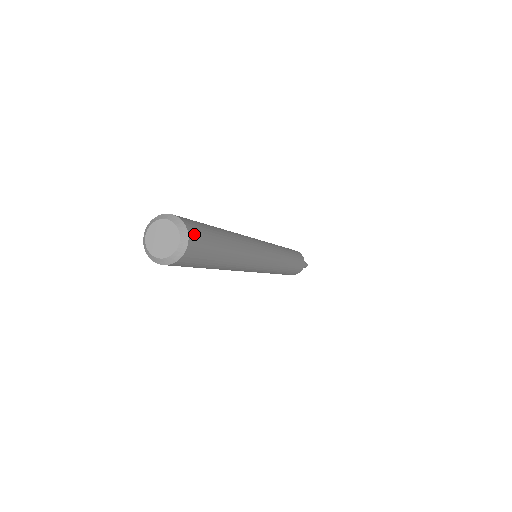
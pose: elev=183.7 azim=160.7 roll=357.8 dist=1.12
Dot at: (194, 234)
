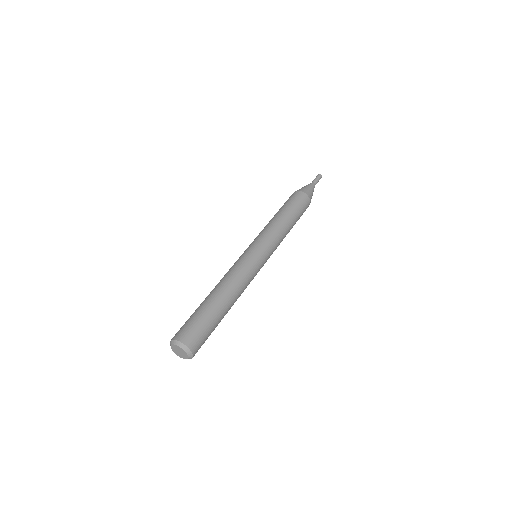
Dot at: (196, 347)
